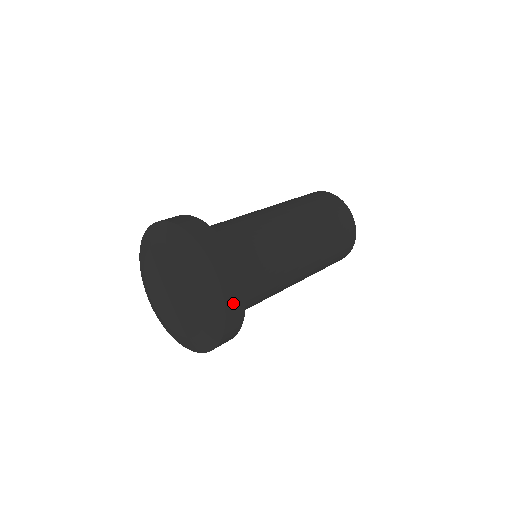
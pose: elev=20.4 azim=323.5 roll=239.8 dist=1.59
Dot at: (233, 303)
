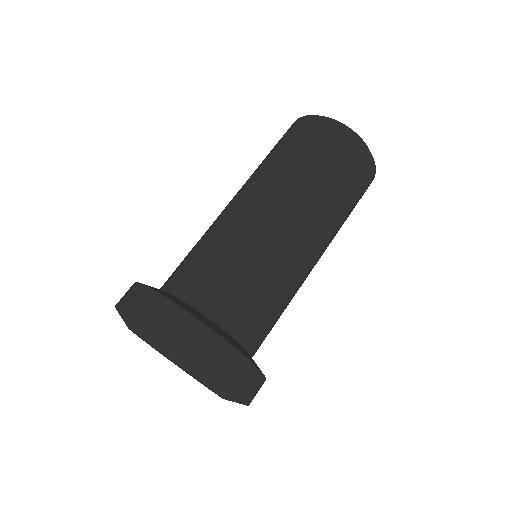
Dot at: (255, 395)
